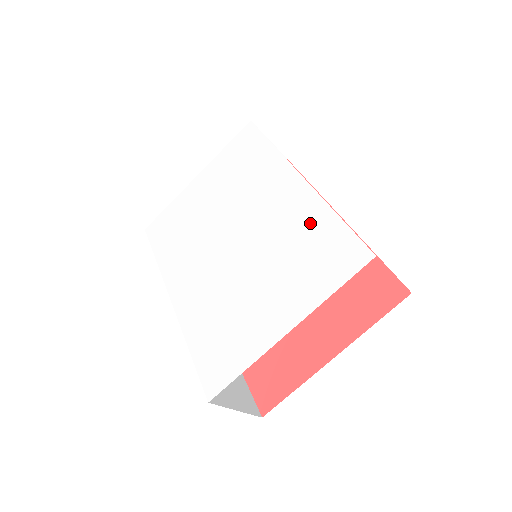
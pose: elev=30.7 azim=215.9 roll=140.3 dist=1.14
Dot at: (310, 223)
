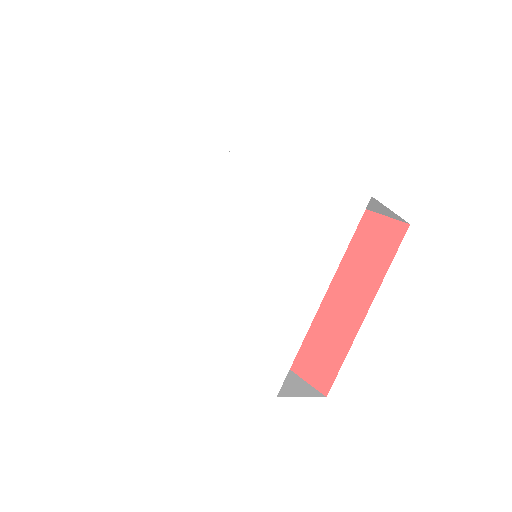
Dot at: (298, 199)
